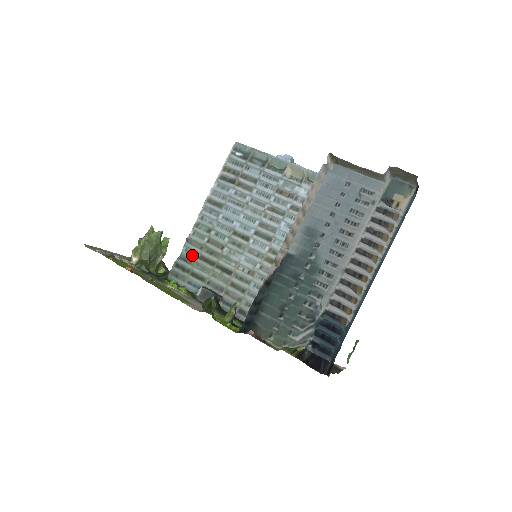
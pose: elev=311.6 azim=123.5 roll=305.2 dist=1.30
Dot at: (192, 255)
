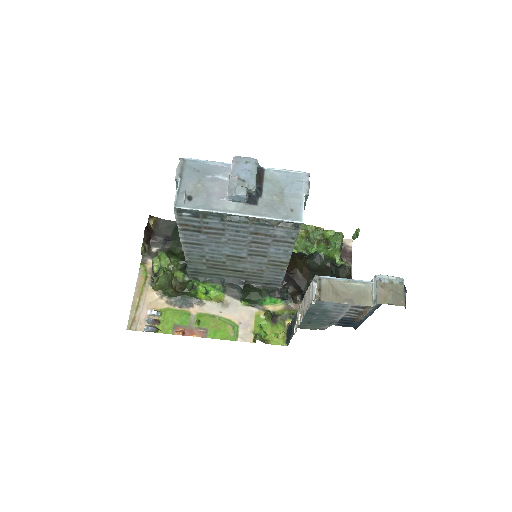
Dot at: (199, 267)
